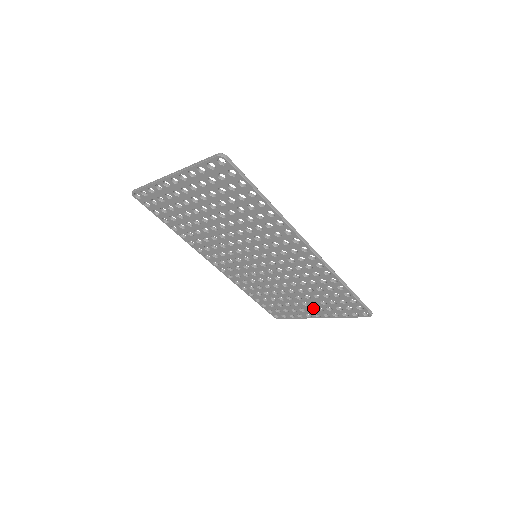
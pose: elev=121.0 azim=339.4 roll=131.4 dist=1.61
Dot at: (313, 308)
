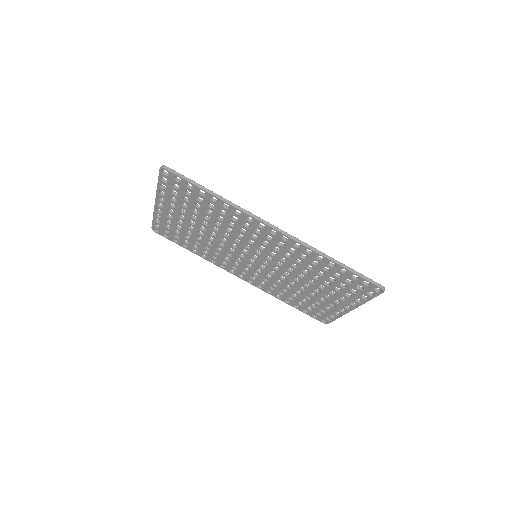
Dot at: (337, 299)
